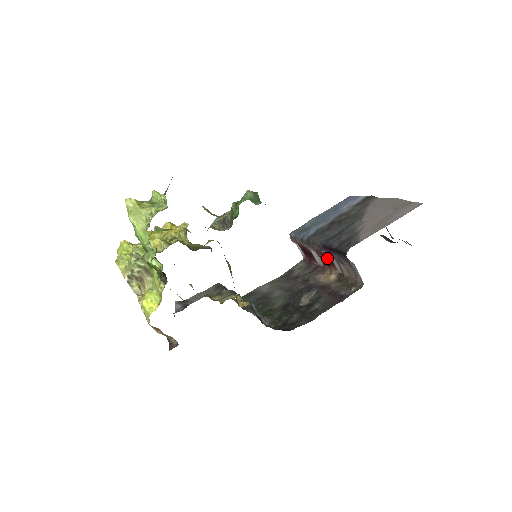
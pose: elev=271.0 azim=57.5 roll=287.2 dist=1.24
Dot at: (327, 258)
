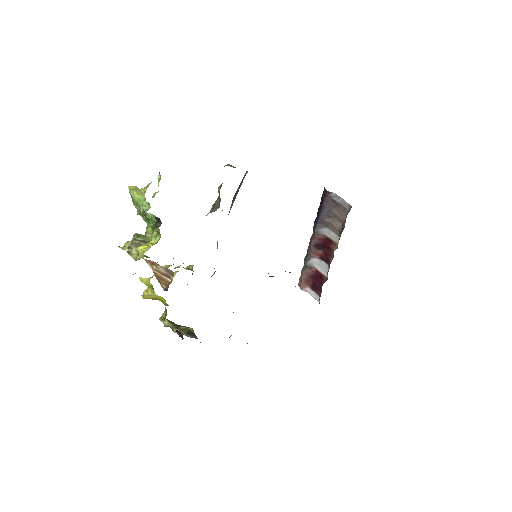
Dot at: (324, 242)
